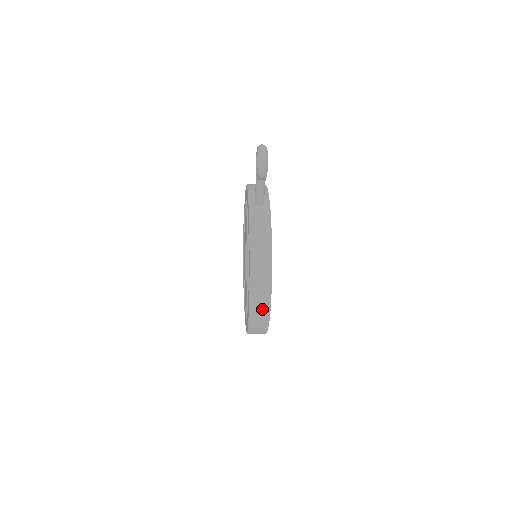
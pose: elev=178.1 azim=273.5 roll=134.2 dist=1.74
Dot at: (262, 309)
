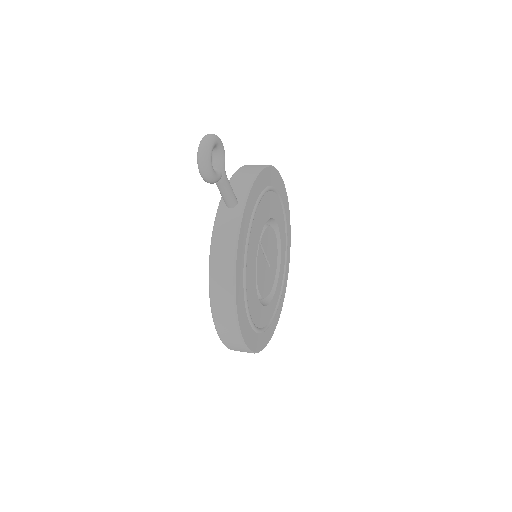
Dot at: (232, 337)
